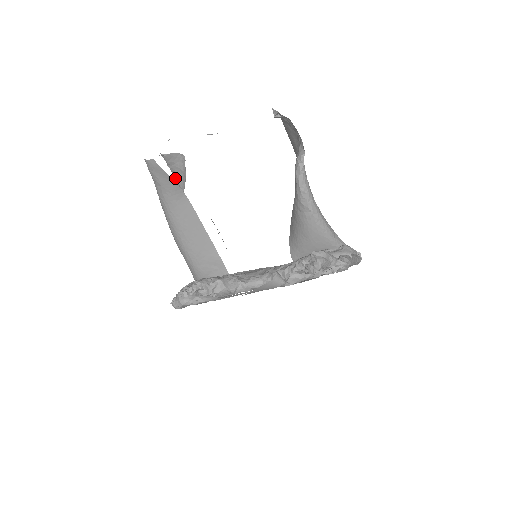
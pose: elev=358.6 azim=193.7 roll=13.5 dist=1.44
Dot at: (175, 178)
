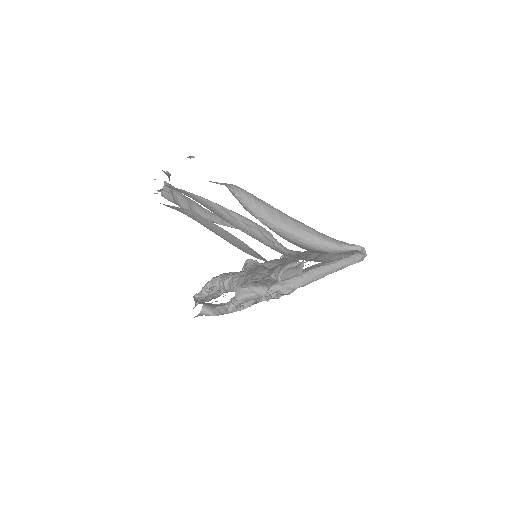
Dot at: (182, 197)
